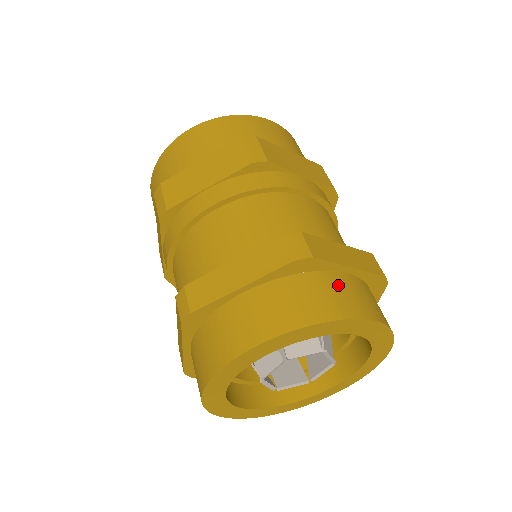
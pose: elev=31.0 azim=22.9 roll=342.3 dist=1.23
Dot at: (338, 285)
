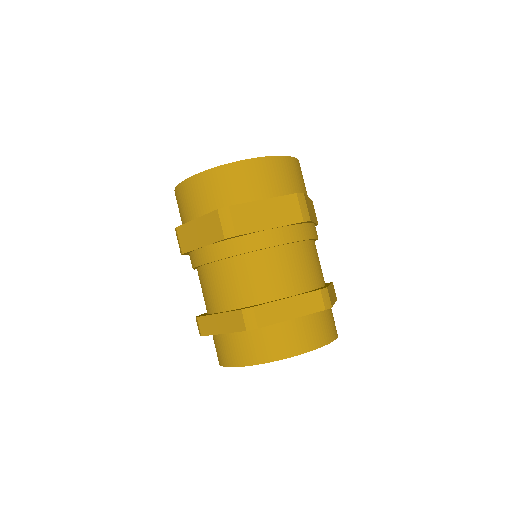
Dot at: (330, 317)
